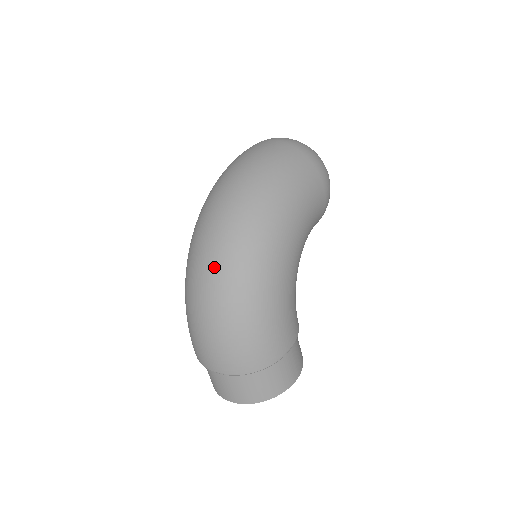
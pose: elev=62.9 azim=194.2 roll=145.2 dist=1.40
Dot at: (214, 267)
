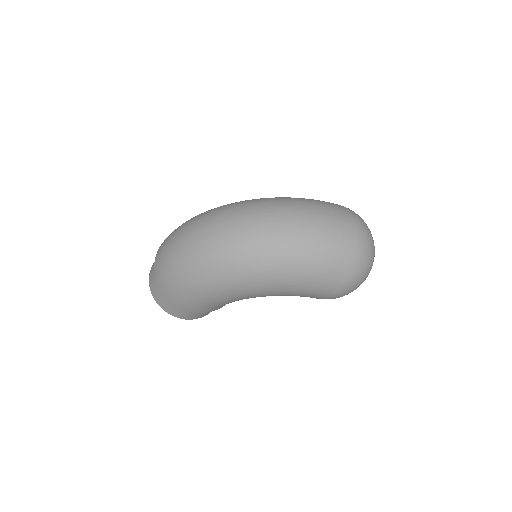
Dot at: (209, 241)
